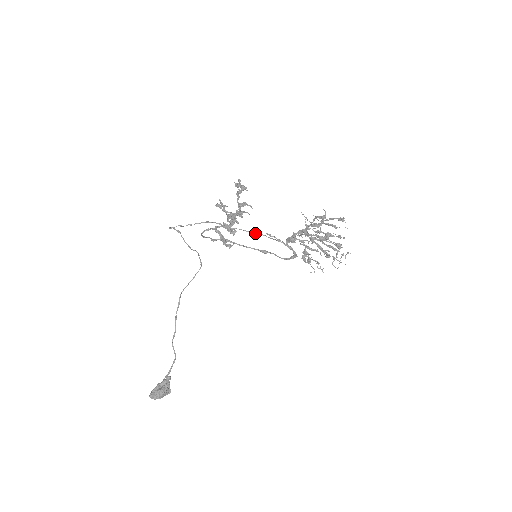
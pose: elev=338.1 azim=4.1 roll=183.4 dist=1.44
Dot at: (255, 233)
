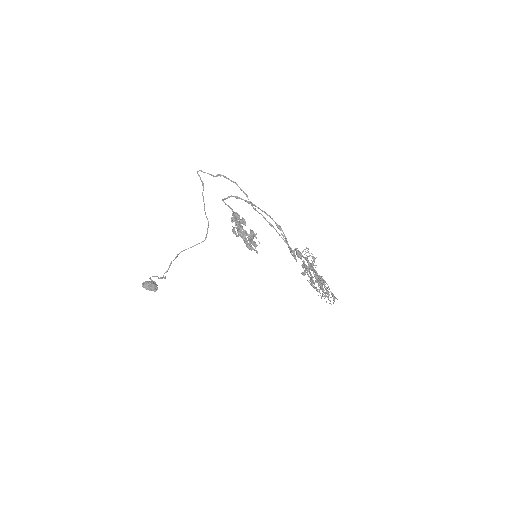
Dot at: (272, 226)
